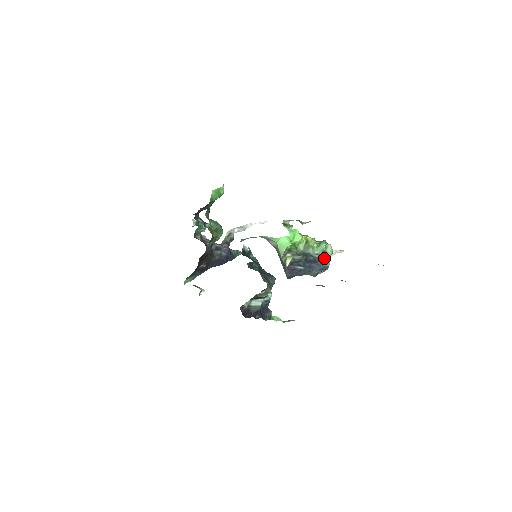
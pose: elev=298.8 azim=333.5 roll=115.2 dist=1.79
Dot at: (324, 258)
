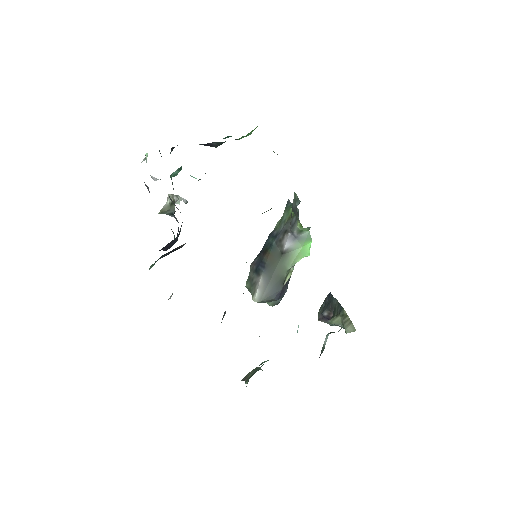
Dot at: occluded
